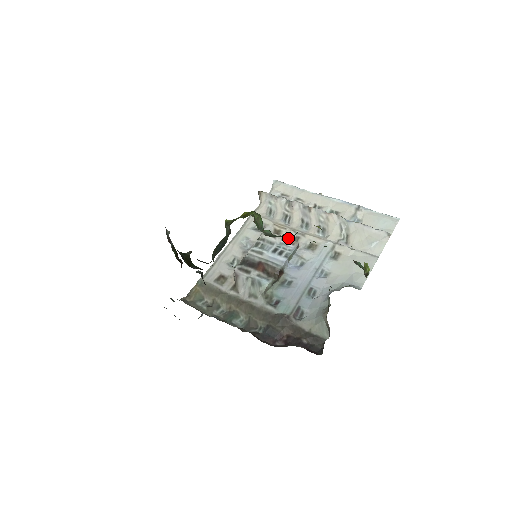
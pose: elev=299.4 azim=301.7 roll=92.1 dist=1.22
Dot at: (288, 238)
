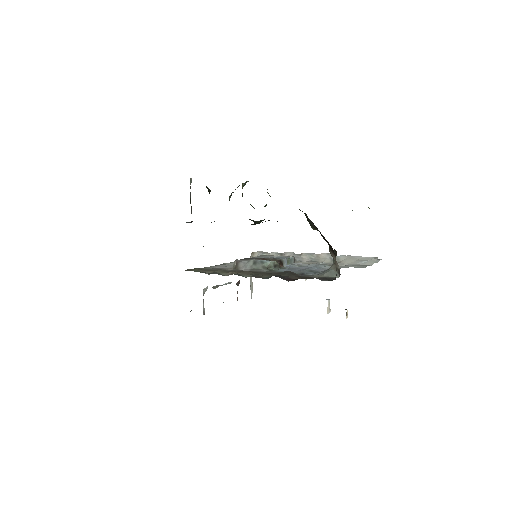
Dot at: occluded
